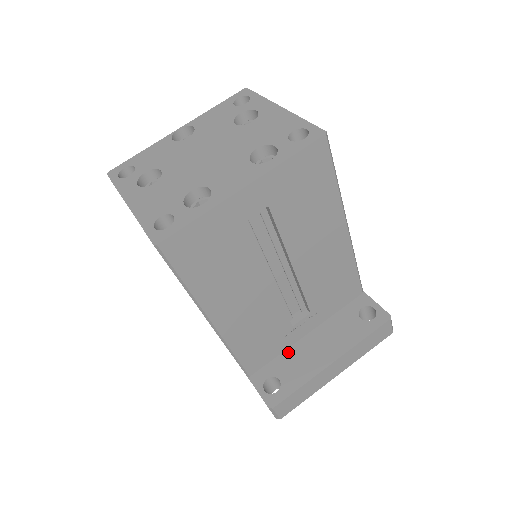
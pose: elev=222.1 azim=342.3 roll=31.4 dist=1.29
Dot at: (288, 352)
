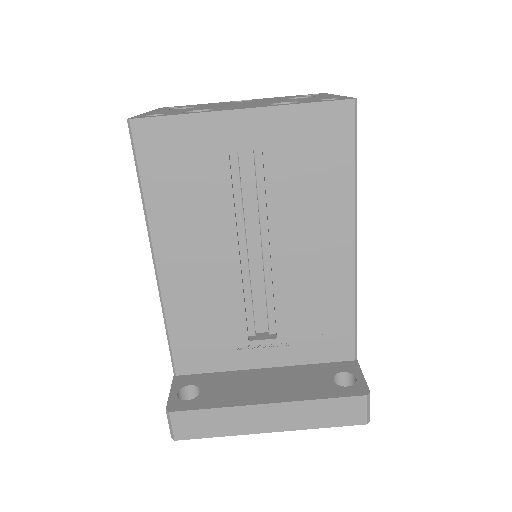
Dot at: (231, 373)
